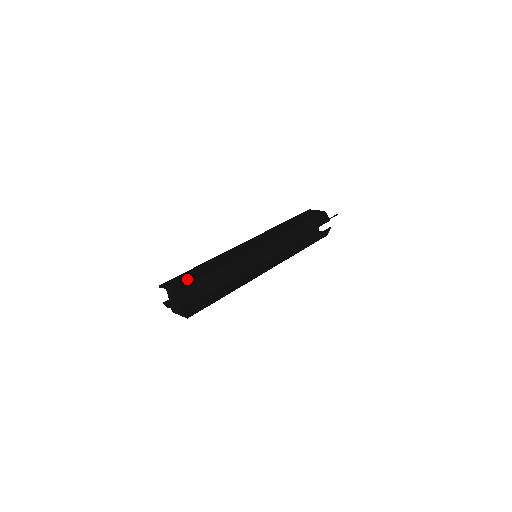
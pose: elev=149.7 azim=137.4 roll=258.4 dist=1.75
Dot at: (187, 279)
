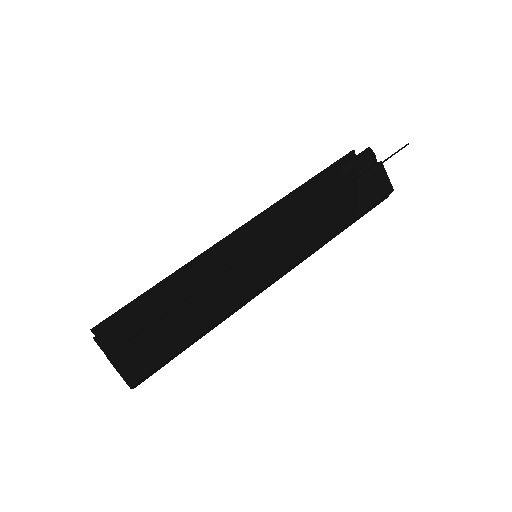
Dot at: (144, 361)
